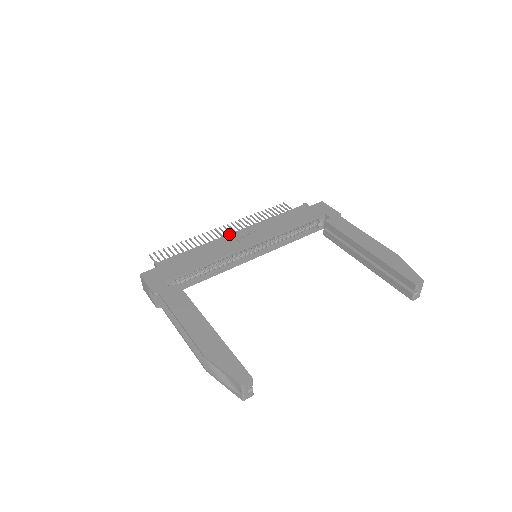
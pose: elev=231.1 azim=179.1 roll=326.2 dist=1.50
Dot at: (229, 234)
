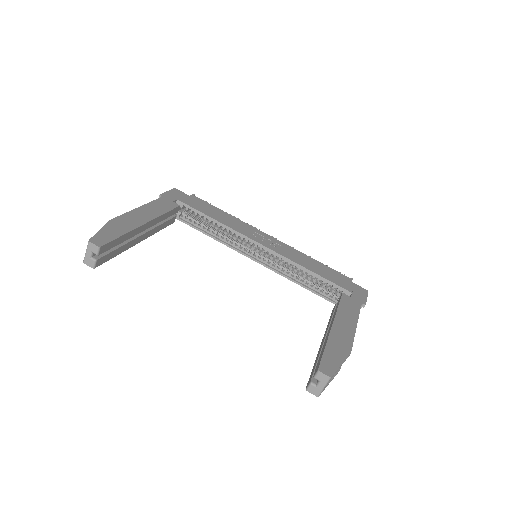
Dot at: occluded
